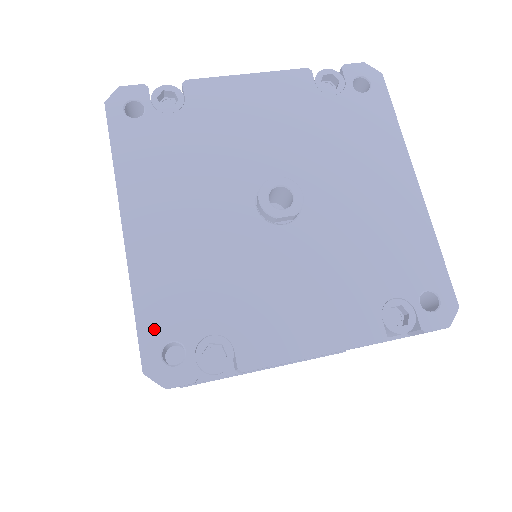
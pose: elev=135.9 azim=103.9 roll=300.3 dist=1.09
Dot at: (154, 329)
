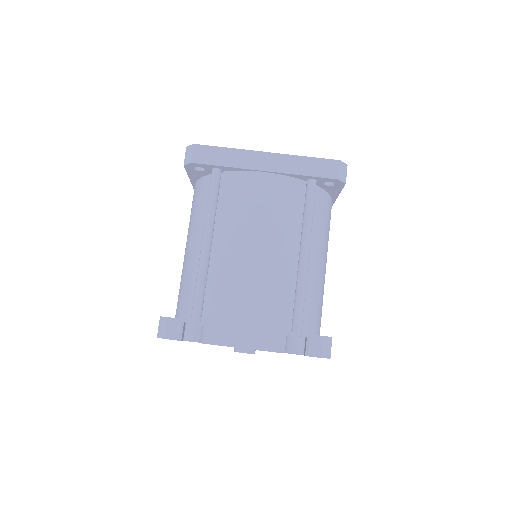
Dot at: occluded
